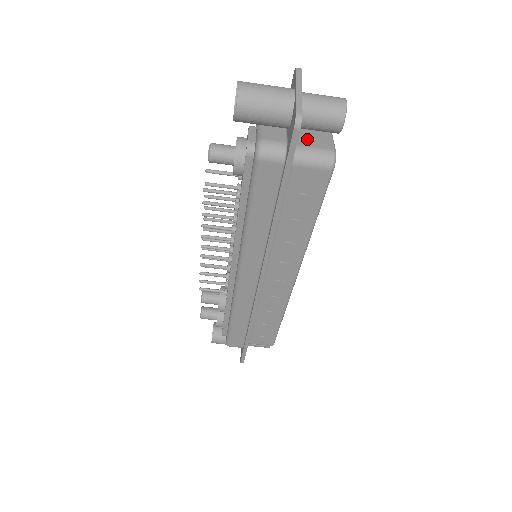
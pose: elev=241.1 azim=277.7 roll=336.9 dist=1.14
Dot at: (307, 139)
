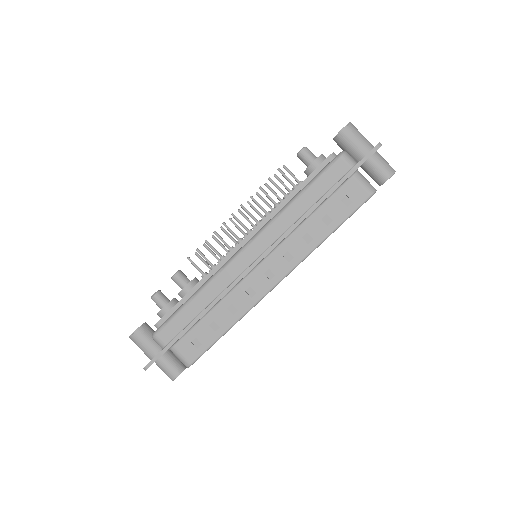
Dot at: occluded
